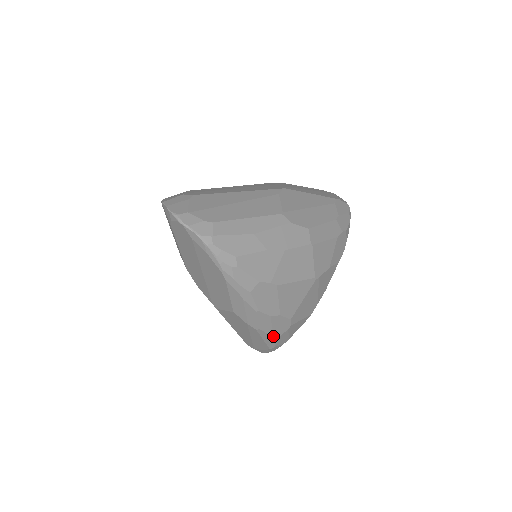
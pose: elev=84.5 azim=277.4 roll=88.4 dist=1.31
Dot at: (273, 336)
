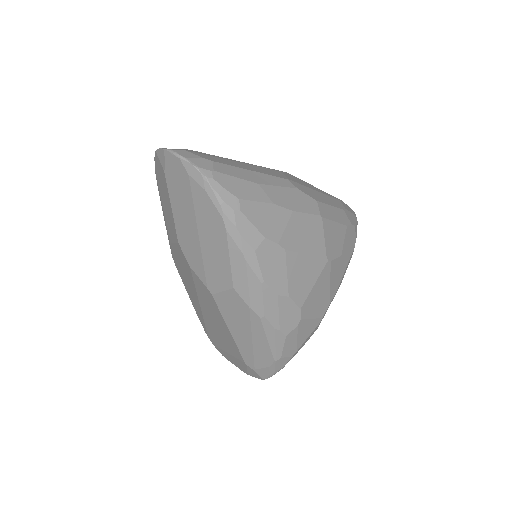
Dot at: (280, 333)
